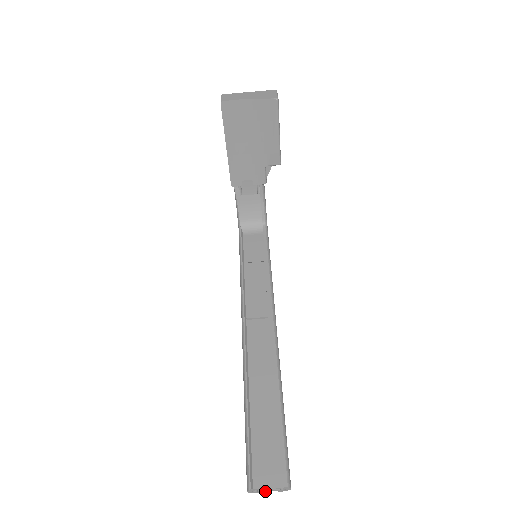
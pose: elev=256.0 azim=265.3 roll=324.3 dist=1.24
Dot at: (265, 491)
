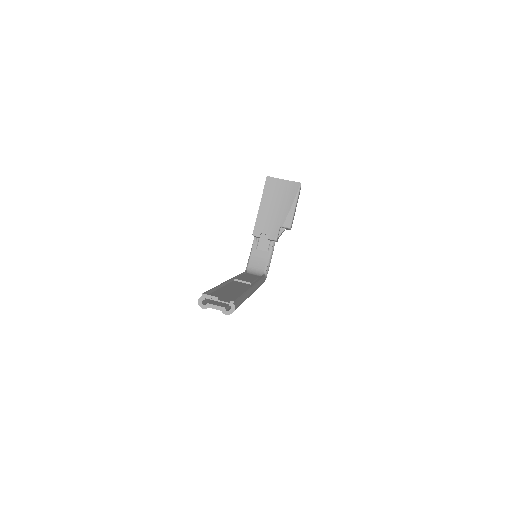
Dot at: (212, 307)
